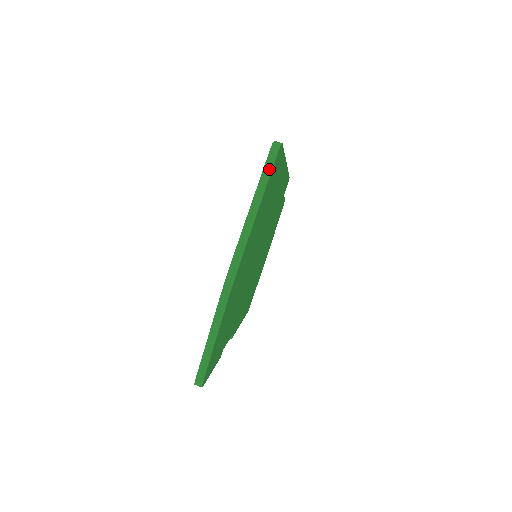
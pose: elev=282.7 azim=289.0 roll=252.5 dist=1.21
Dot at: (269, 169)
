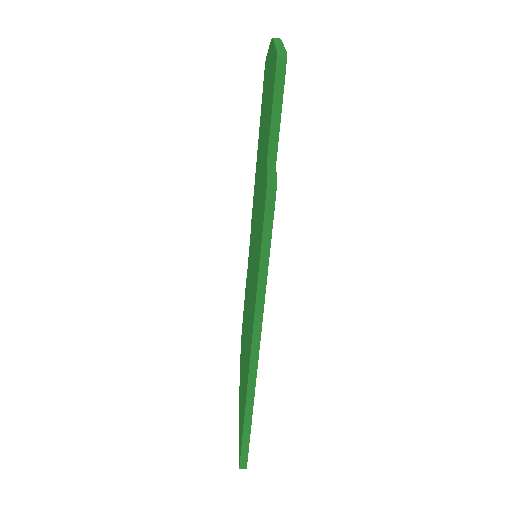
Dot at: occluded
